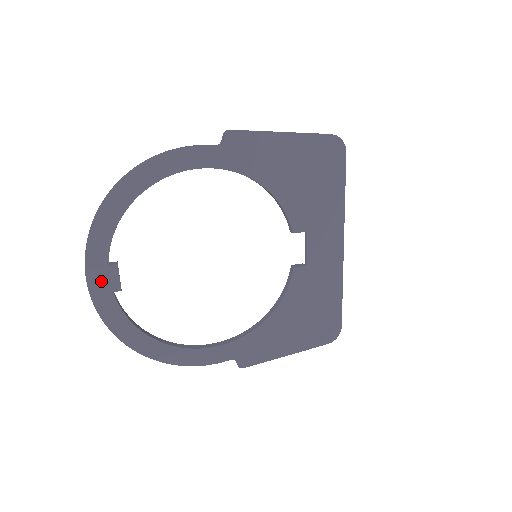
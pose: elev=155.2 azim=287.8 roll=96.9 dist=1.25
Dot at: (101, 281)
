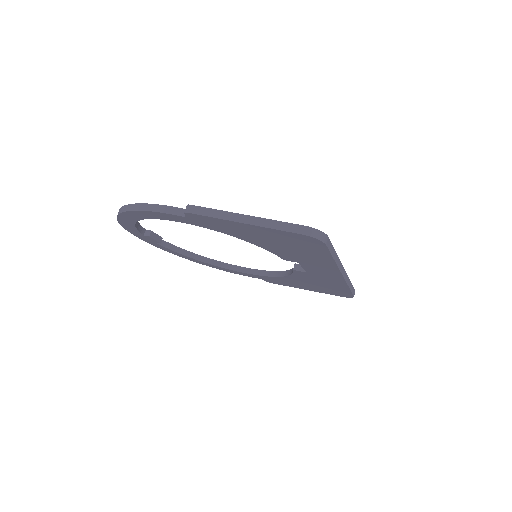
Dot at: (145, 238)
